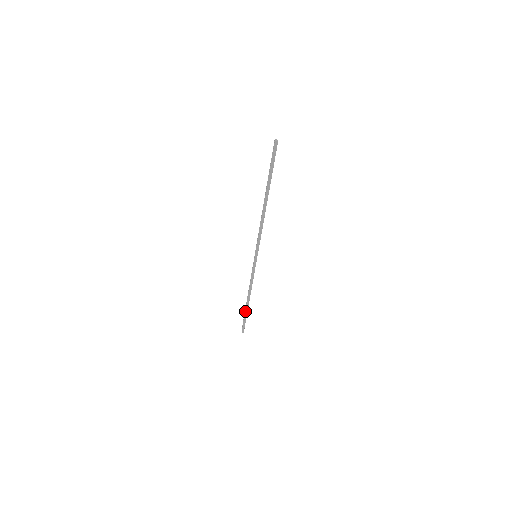
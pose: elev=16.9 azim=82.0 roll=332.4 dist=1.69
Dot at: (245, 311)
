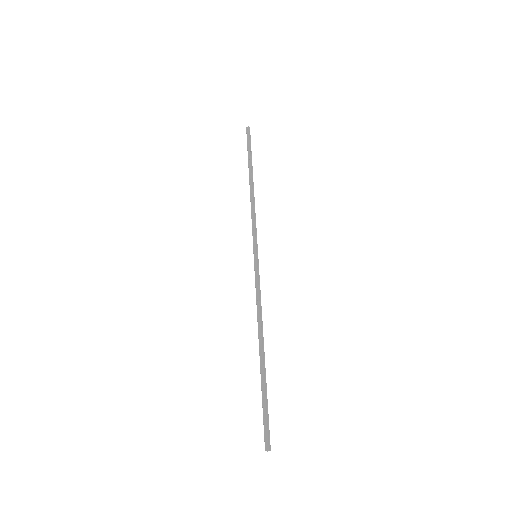
Dot at: (261, 379)
